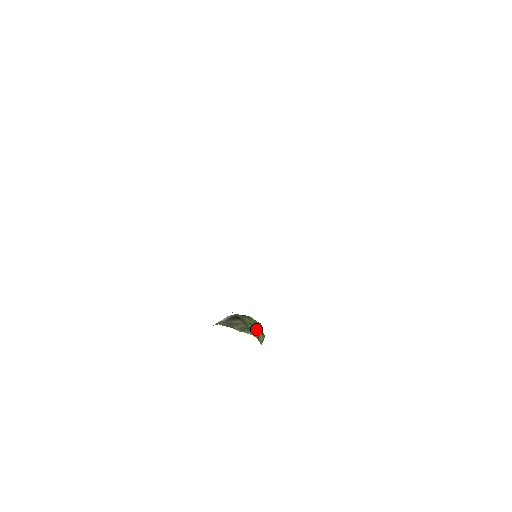
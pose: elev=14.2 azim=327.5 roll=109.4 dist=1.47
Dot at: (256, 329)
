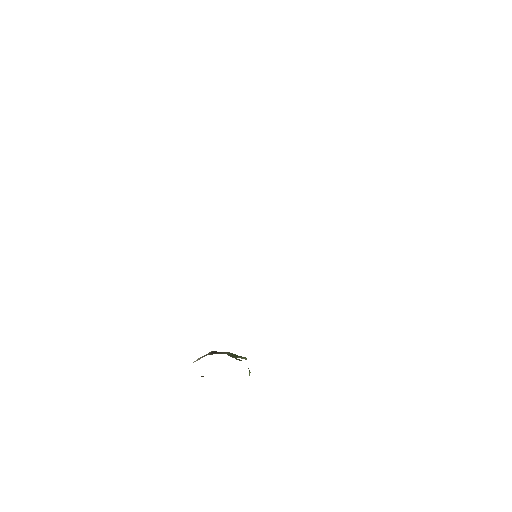
Dot at: occluded
